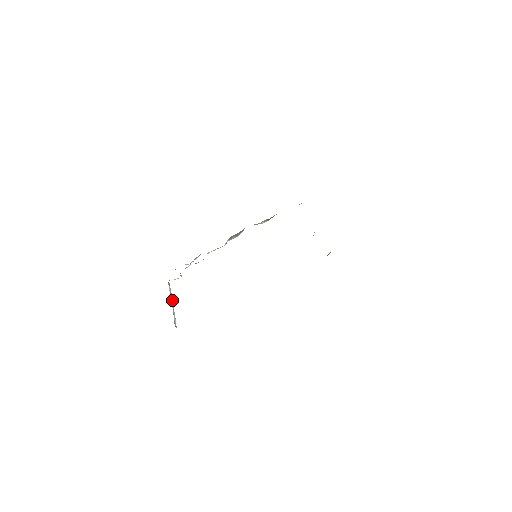
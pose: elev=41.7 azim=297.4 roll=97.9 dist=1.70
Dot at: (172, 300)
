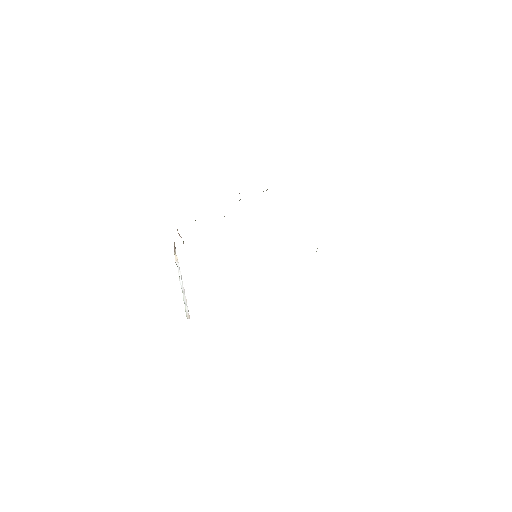
Dot at: (181, 276)
